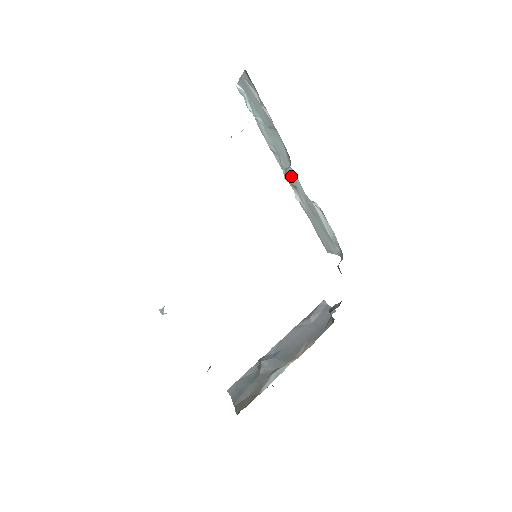
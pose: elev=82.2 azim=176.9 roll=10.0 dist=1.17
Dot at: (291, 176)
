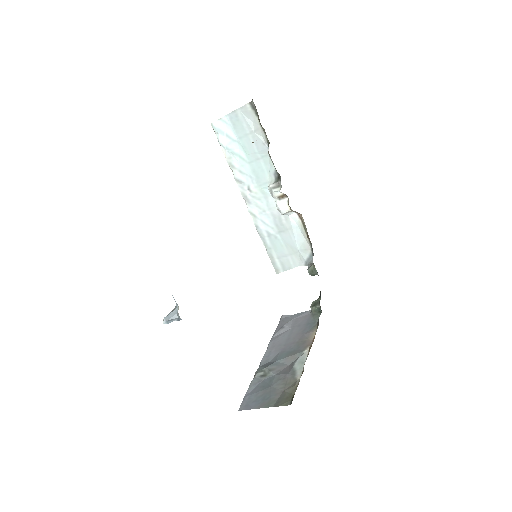
Dot at: (261, 199)
